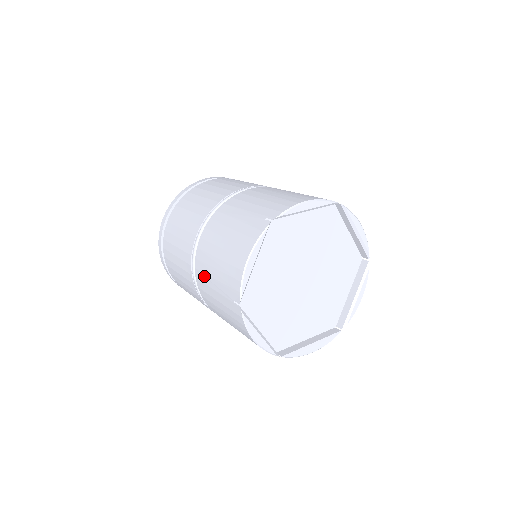
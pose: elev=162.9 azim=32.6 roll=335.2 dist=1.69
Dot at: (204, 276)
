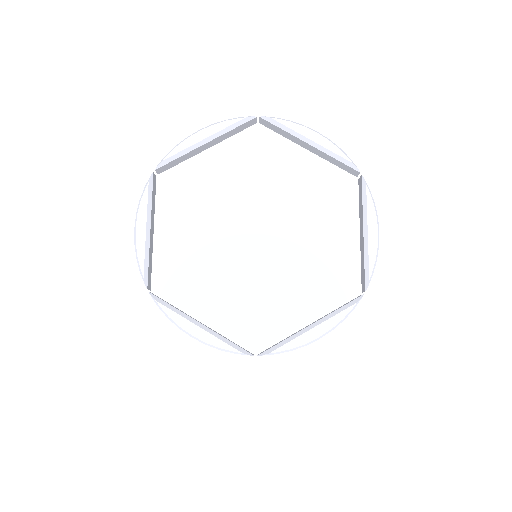
Dot at: occluded
